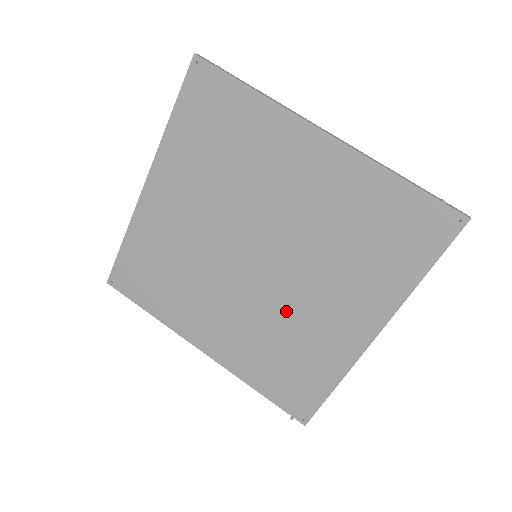
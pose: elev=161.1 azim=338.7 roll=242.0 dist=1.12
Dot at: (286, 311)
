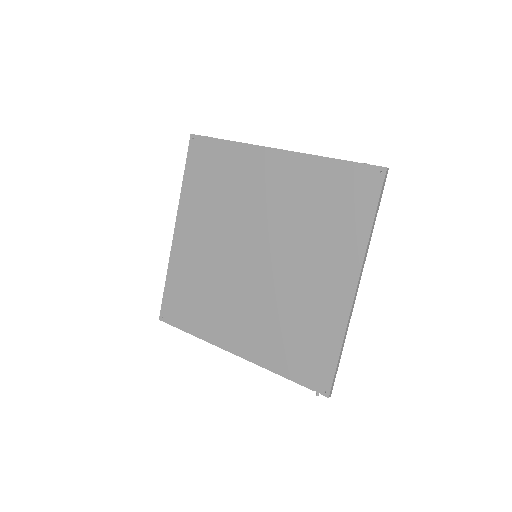
Dot at: (286, 292)
